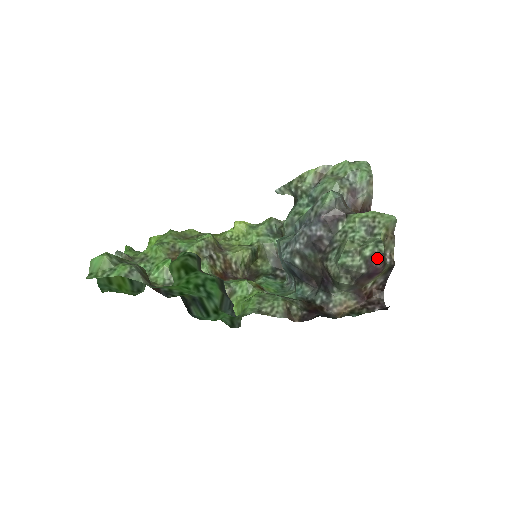
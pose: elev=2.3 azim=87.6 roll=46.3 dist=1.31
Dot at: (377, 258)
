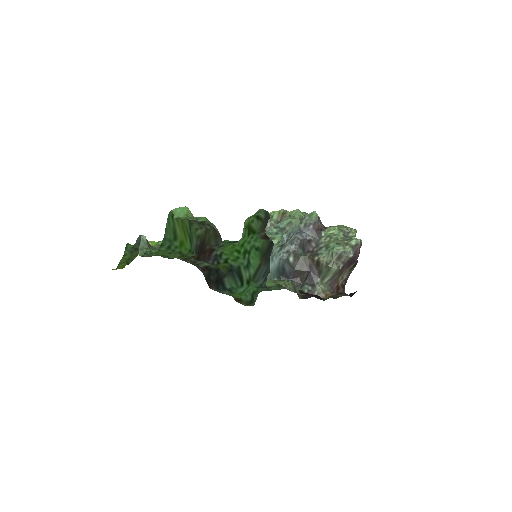
Dot at: (359, 247)
